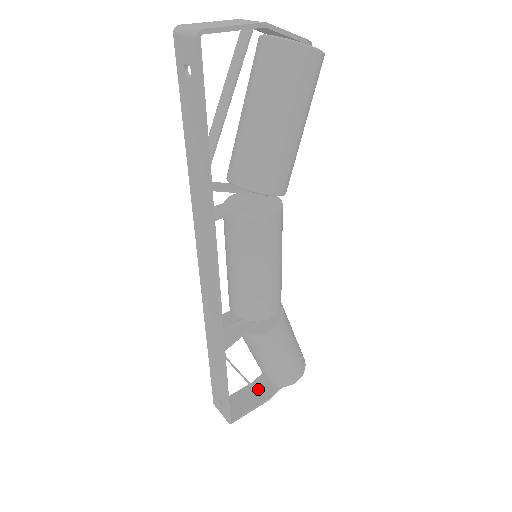
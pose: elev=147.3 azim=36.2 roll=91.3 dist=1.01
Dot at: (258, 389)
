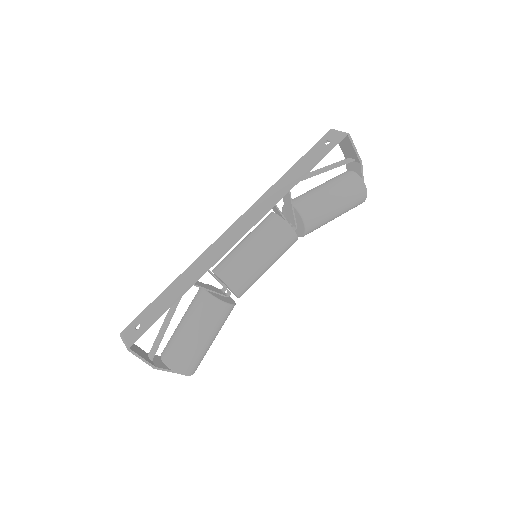
Dot at: occluded
